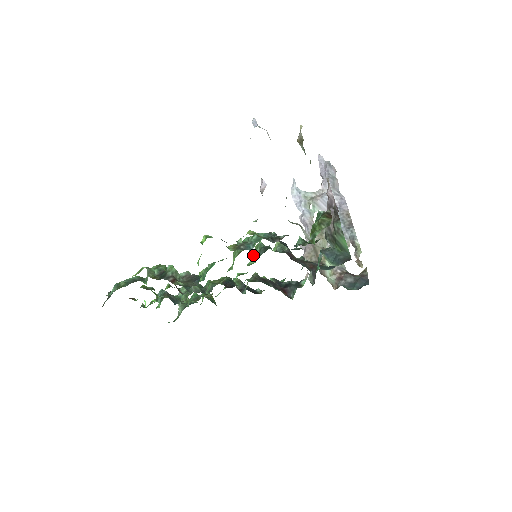
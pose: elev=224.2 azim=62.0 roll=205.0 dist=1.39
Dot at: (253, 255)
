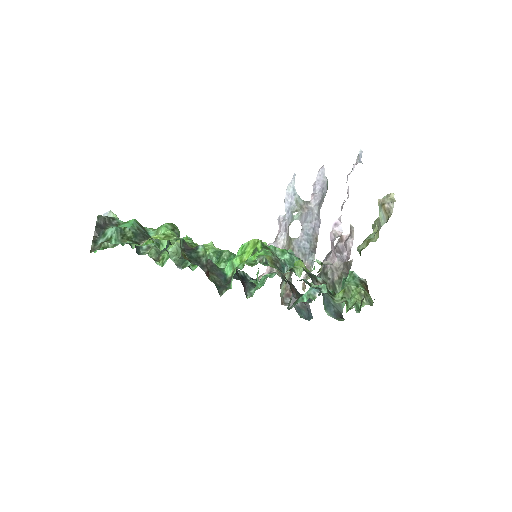
Dot at: occluded
